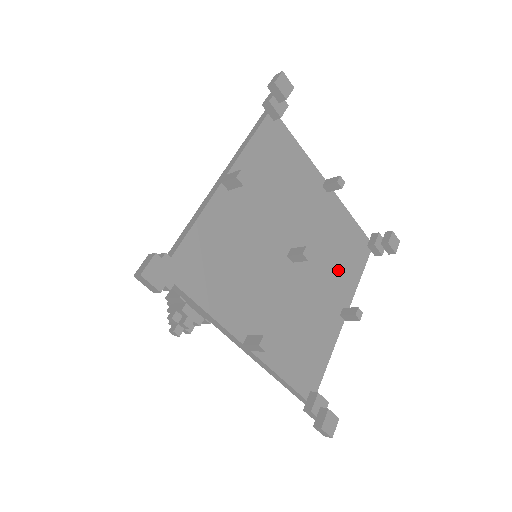
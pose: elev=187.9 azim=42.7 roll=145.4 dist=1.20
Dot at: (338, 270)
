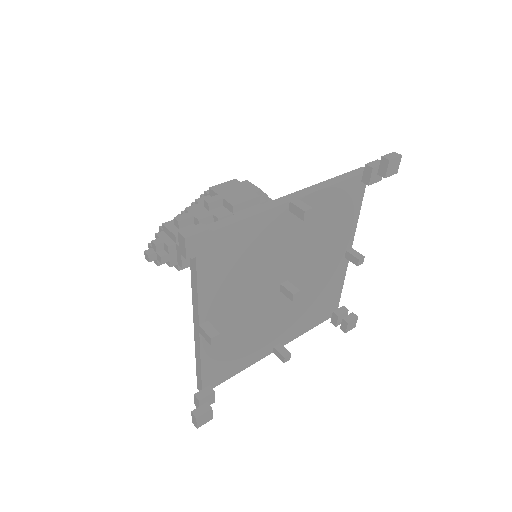
Dot at: (301, 316)
